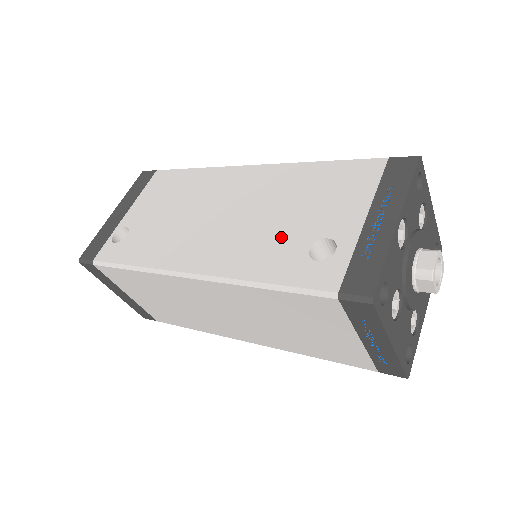
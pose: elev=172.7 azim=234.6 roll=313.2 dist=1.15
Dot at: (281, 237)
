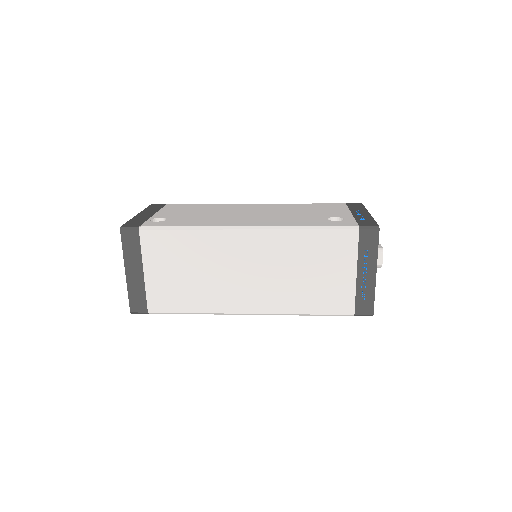
Dot at: (304, 217)
